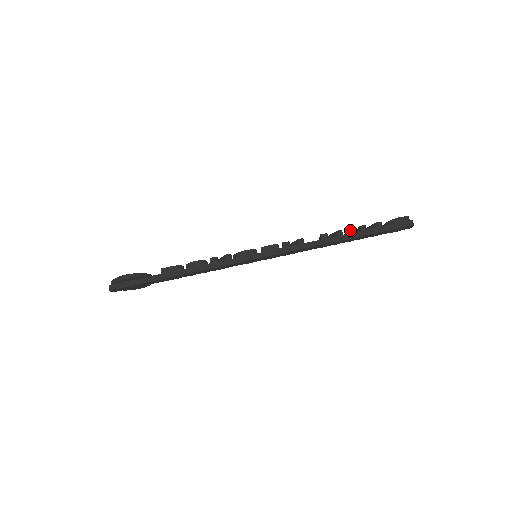
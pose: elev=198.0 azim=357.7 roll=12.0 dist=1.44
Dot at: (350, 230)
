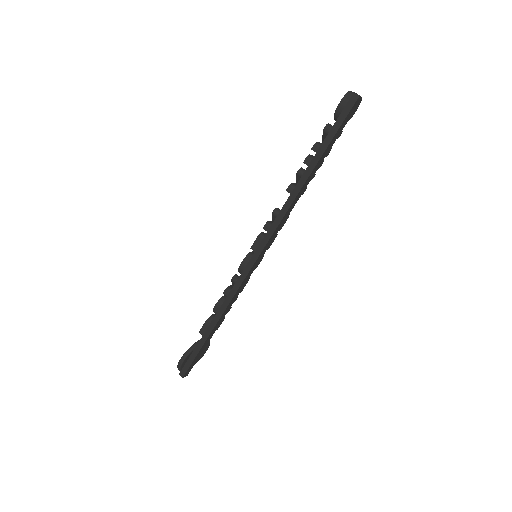
Dot at: (307, 161)
